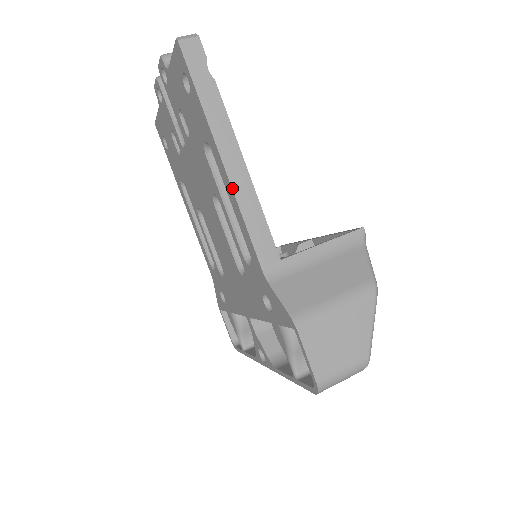
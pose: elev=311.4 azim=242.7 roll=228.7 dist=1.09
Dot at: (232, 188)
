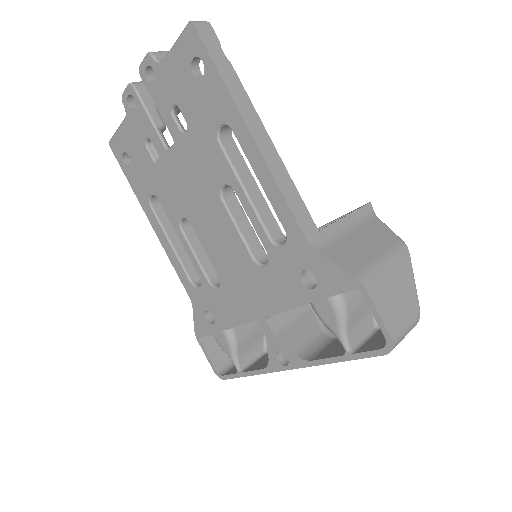
Dot at: (265, 162)
